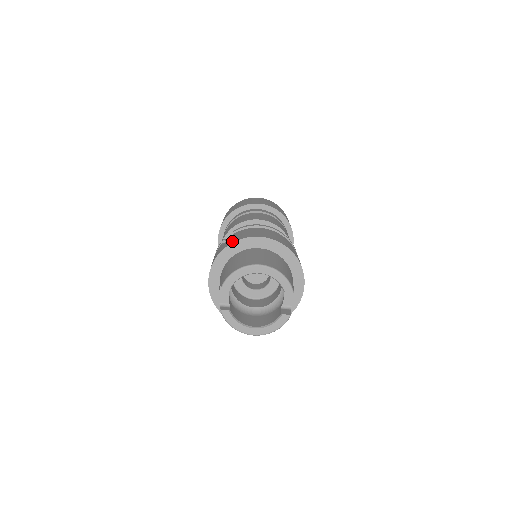
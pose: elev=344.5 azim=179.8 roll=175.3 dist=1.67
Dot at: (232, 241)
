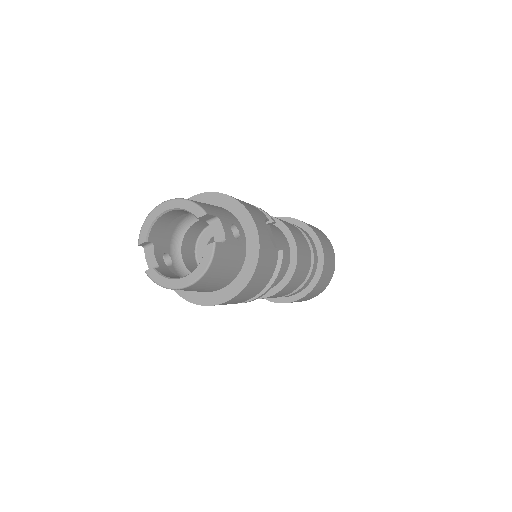
Dot at: occluded
